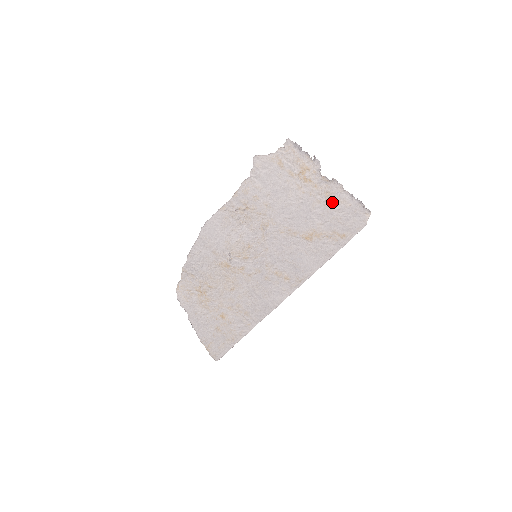
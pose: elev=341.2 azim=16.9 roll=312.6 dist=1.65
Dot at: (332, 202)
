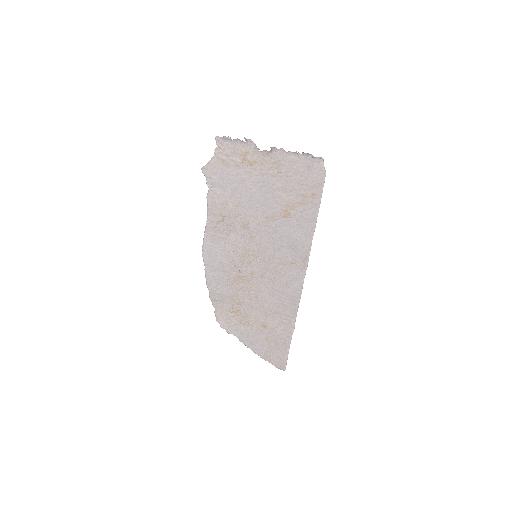
Dot at: (284, 170)
